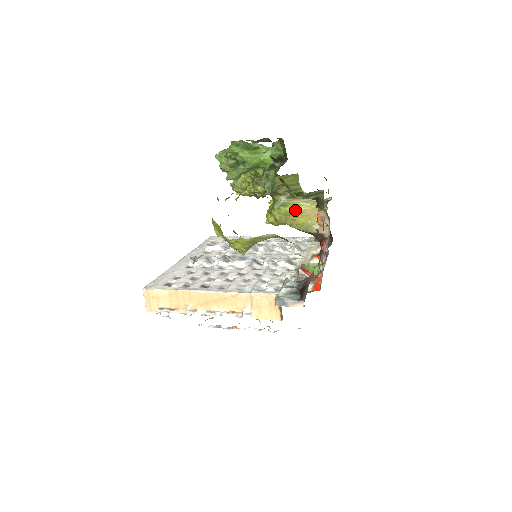
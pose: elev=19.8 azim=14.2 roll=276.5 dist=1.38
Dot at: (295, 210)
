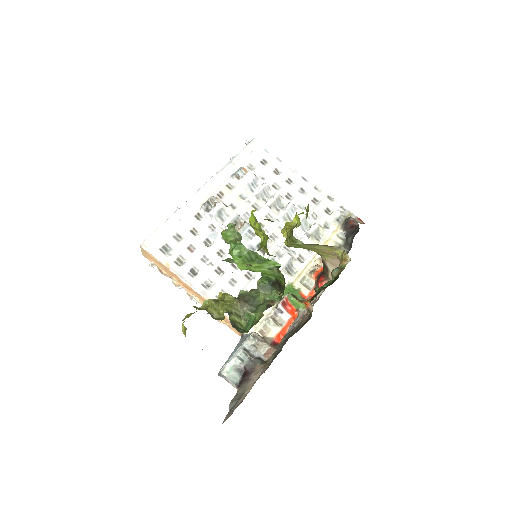
Dot at: (310, 247)
